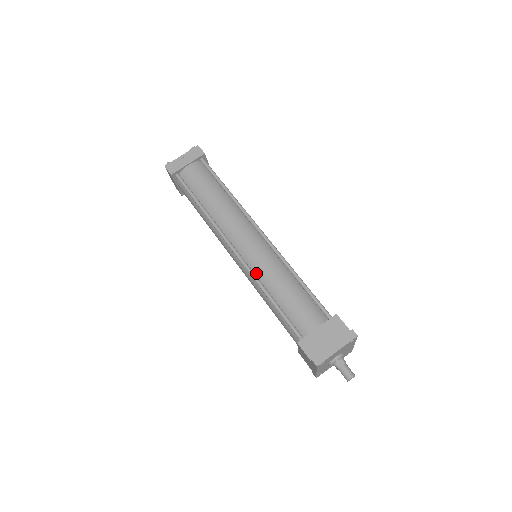
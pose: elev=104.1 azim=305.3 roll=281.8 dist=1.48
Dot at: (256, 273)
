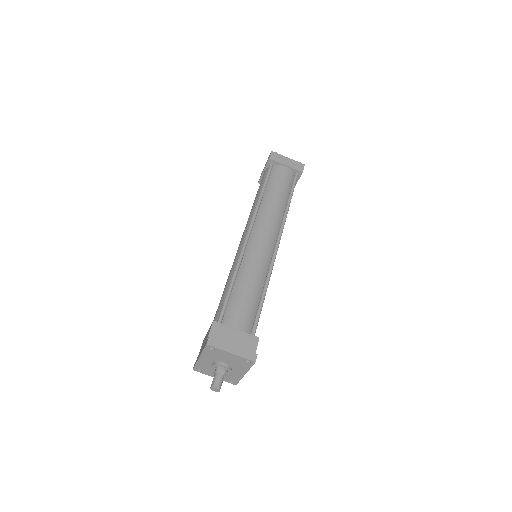
Dot at: (244, 259)
